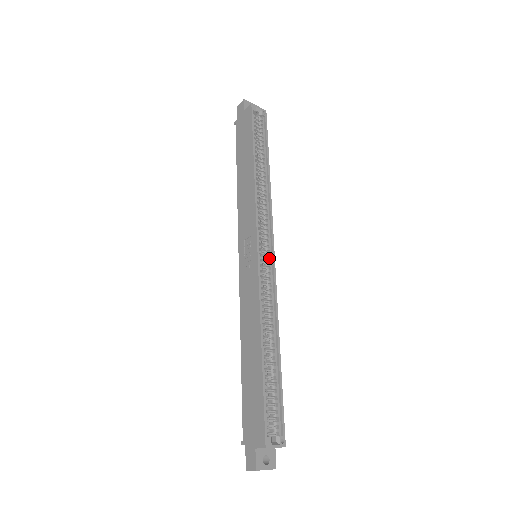
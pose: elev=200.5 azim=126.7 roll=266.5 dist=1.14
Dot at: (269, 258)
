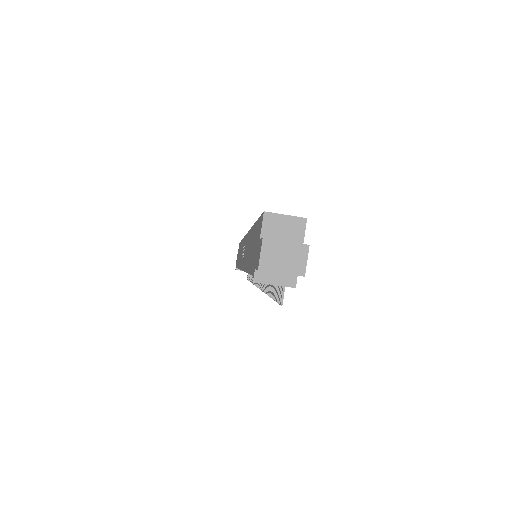
Dot at: occluded
